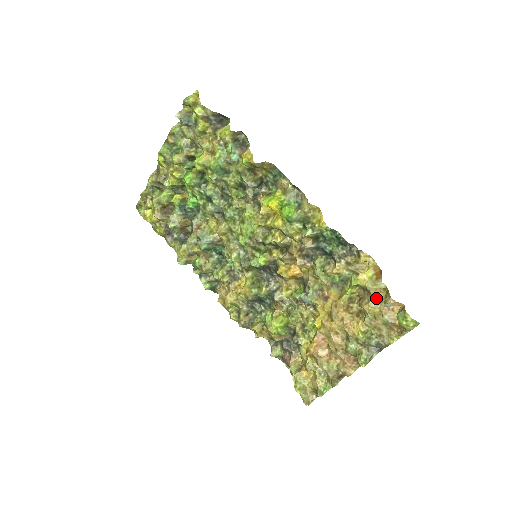
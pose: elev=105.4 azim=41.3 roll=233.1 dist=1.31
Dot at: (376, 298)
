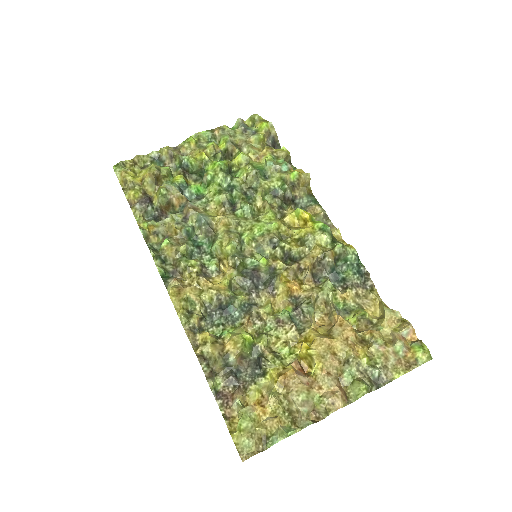
Dot at: (386, 328)
